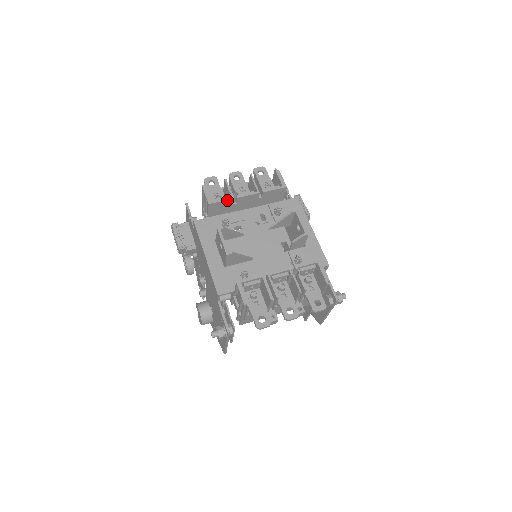
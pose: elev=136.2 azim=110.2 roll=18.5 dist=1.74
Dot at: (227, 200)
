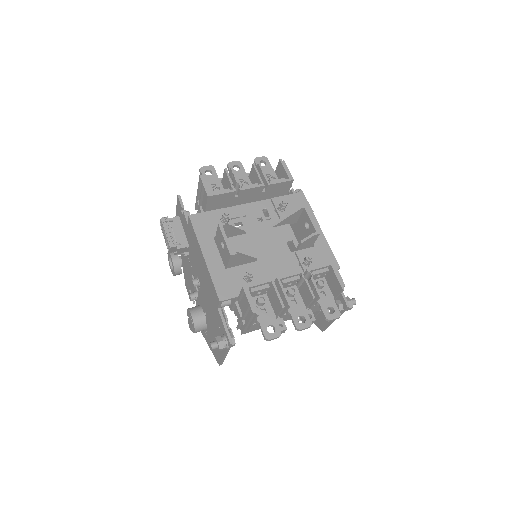
Dot at: (228, 192)
